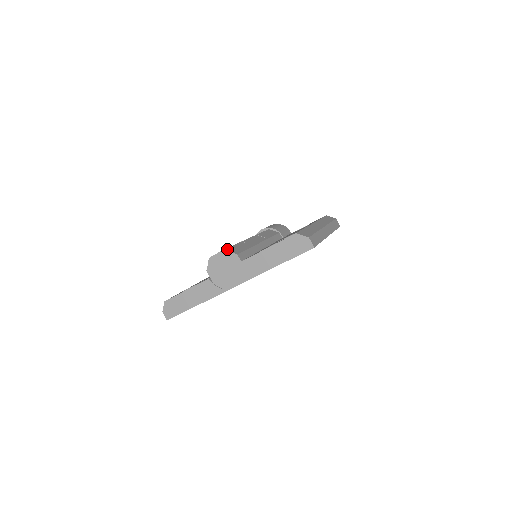
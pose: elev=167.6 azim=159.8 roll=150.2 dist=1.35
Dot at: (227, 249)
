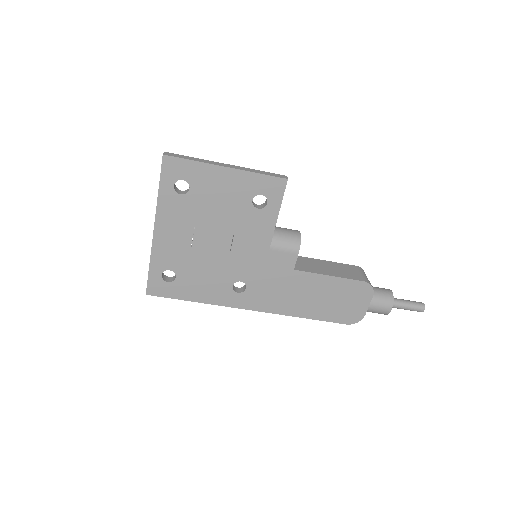
Dot at: occluded
